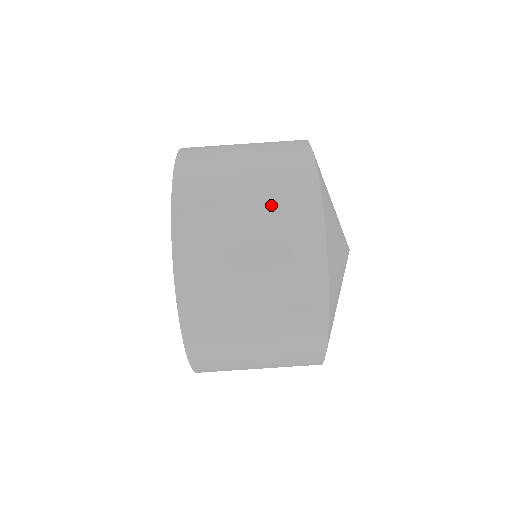
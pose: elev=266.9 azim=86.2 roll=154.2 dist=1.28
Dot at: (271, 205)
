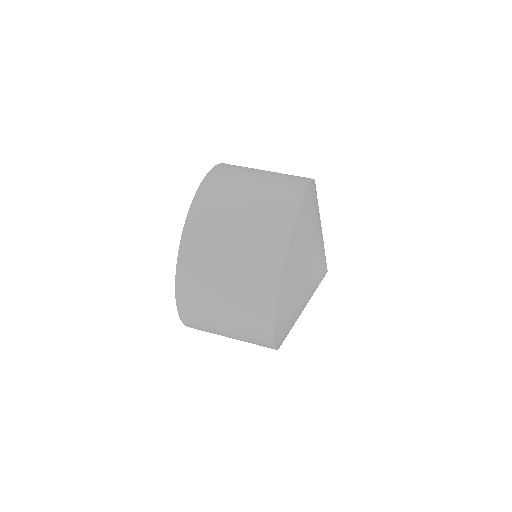
Dot at: (281, 173)
